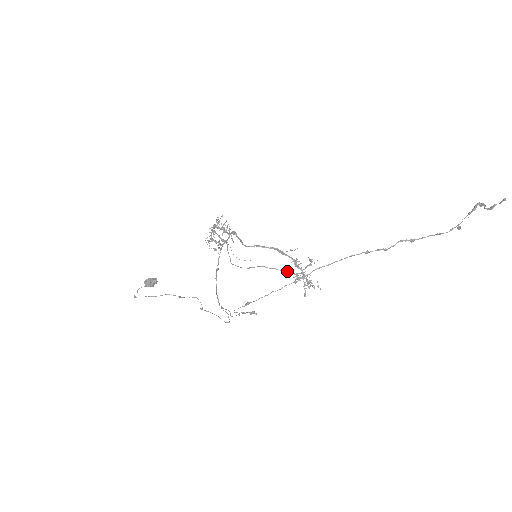
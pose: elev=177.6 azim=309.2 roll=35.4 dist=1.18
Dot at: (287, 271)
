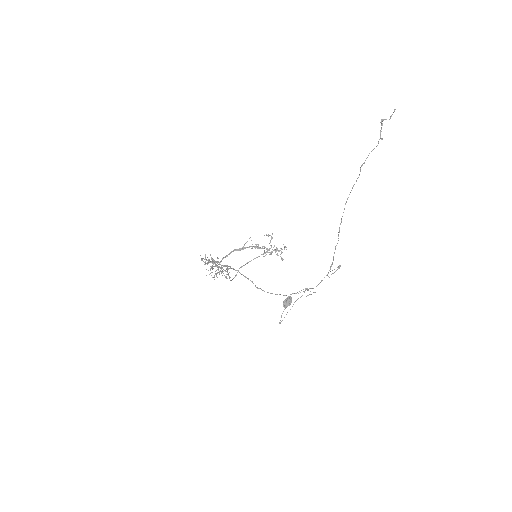
Dot at: (259, 256)
